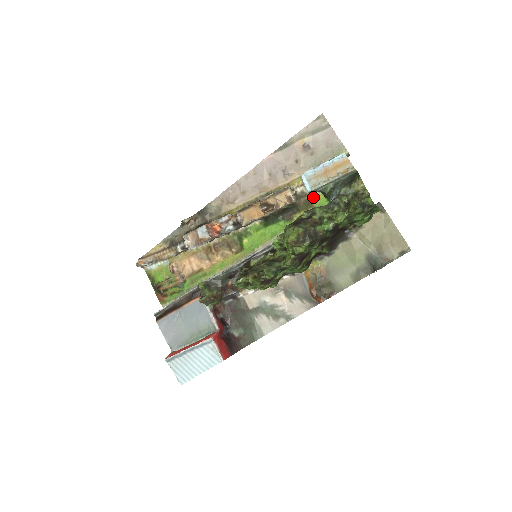
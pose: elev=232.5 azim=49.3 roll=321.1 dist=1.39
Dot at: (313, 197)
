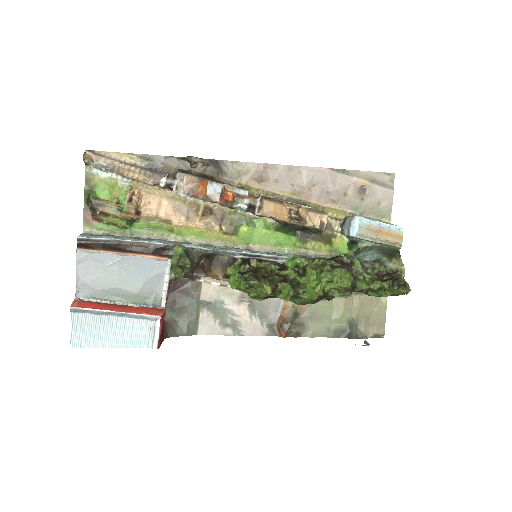
Dot at: (337, 236)
